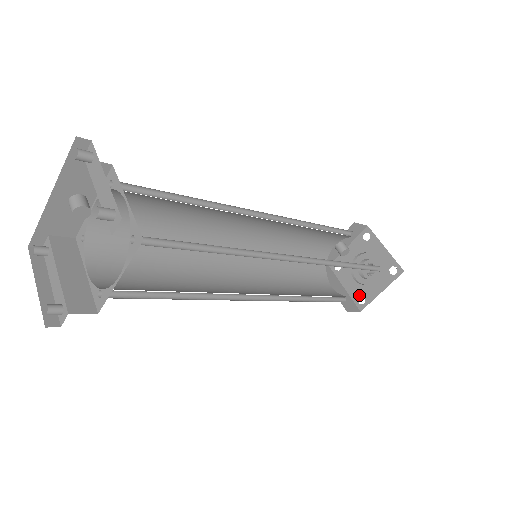
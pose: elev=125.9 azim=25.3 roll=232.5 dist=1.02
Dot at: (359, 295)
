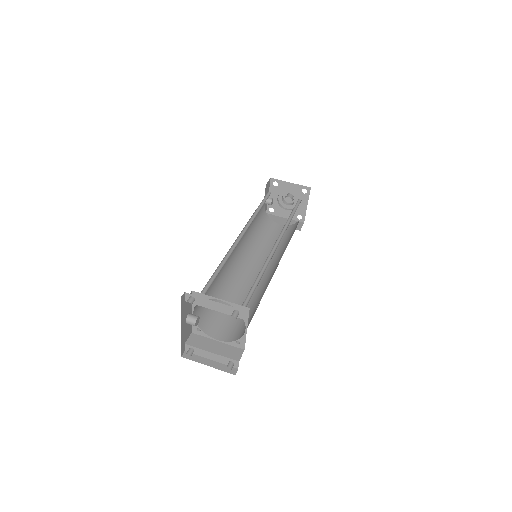
Dot at: (296, 216)
